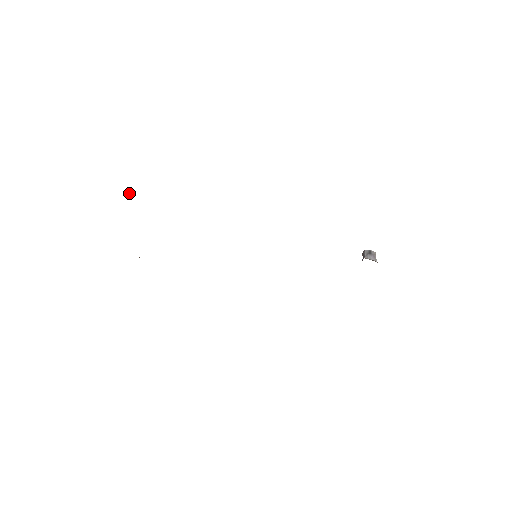
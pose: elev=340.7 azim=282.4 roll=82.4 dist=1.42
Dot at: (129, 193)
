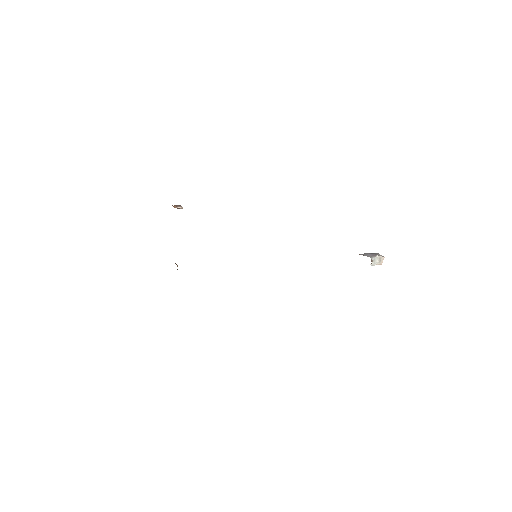
Dot at: (179, 205)
